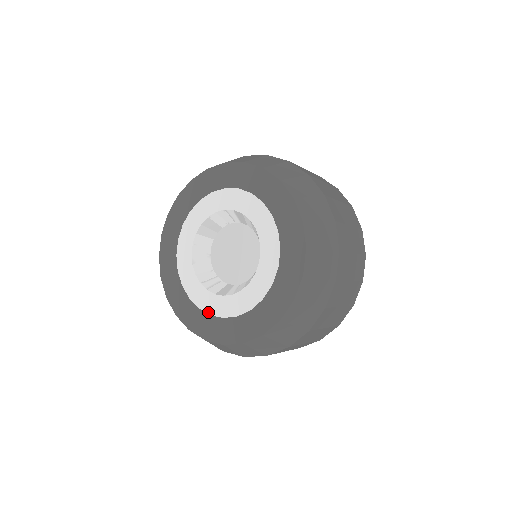
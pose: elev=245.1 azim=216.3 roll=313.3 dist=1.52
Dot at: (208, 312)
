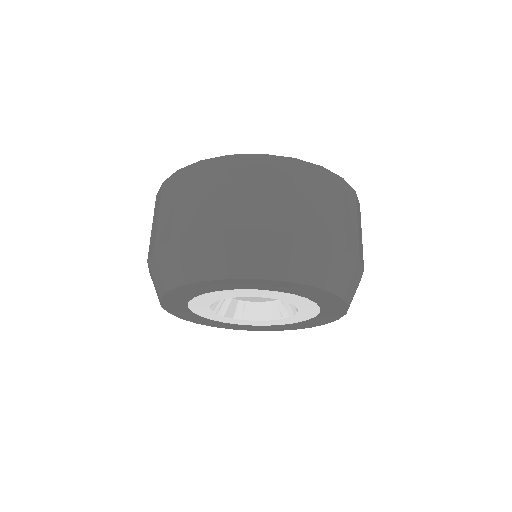
Dot at: (209, 319)
